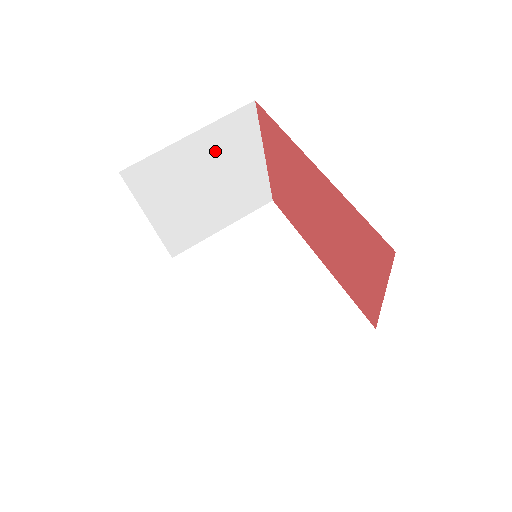
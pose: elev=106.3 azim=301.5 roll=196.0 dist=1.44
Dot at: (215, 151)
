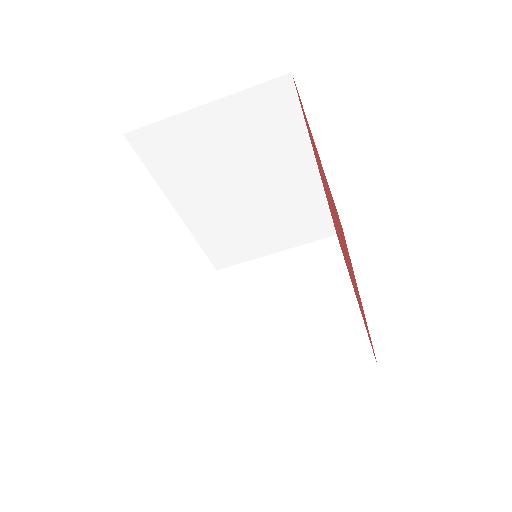
Dot at: occluded
